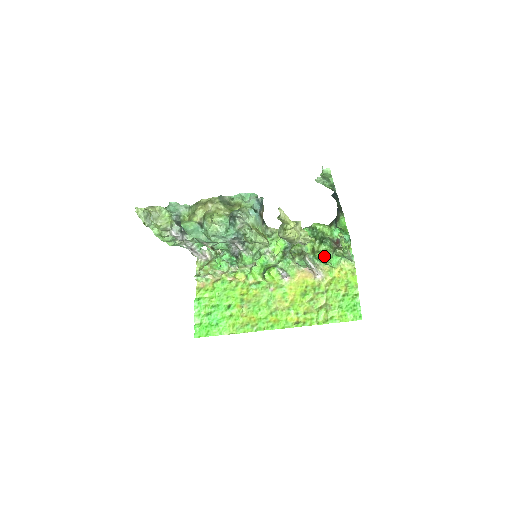
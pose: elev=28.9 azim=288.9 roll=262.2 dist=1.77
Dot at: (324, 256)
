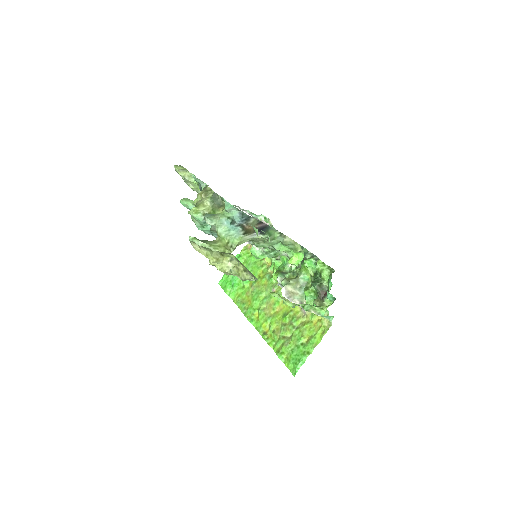
Dot at: (309, 297)
